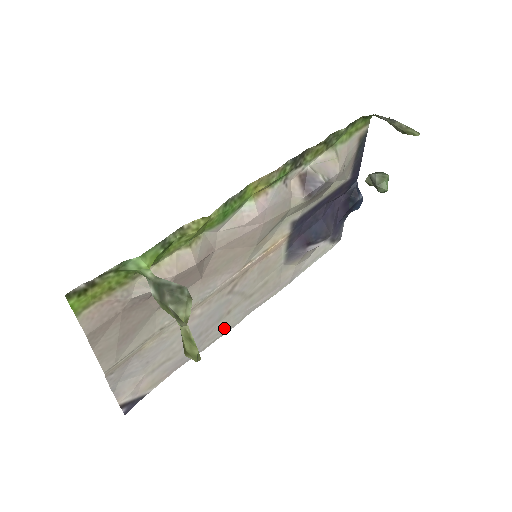
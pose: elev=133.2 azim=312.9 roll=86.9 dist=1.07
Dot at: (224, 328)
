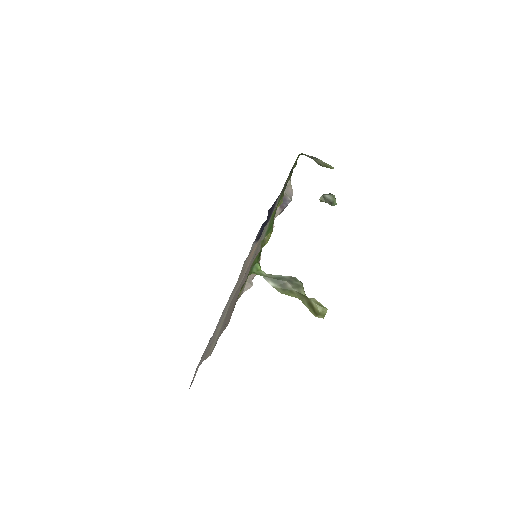
Dot at: occluded
